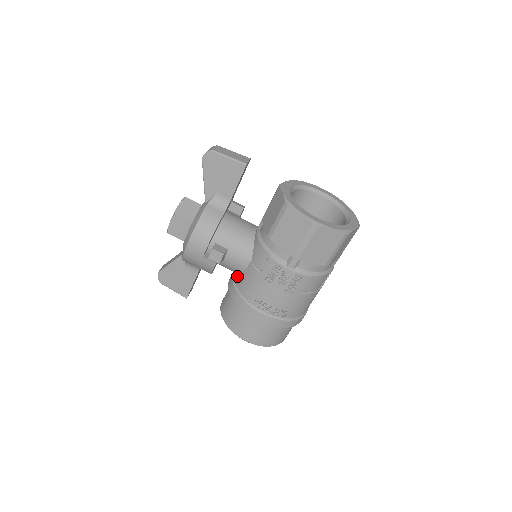
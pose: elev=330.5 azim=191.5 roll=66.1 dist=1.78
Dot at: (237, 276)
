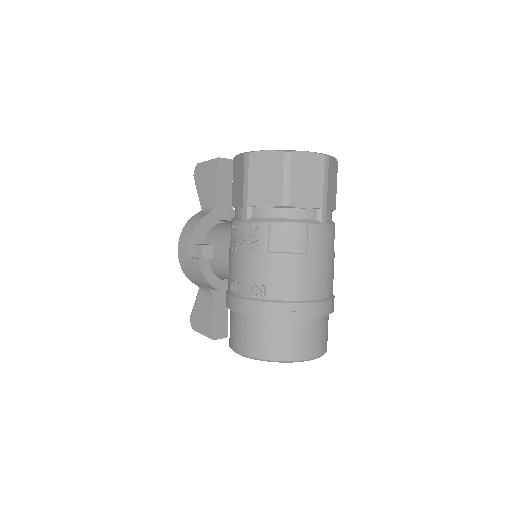
Dot at: occluded
